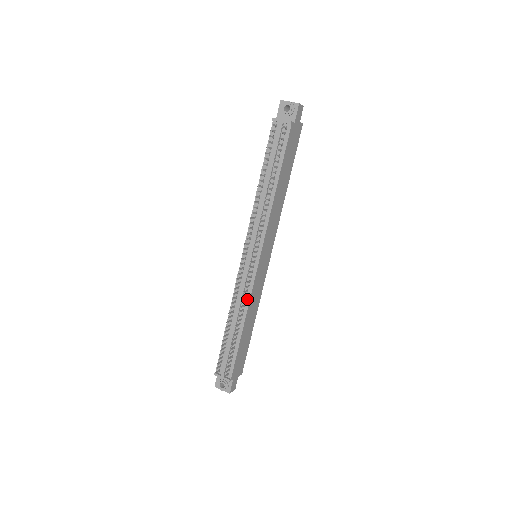
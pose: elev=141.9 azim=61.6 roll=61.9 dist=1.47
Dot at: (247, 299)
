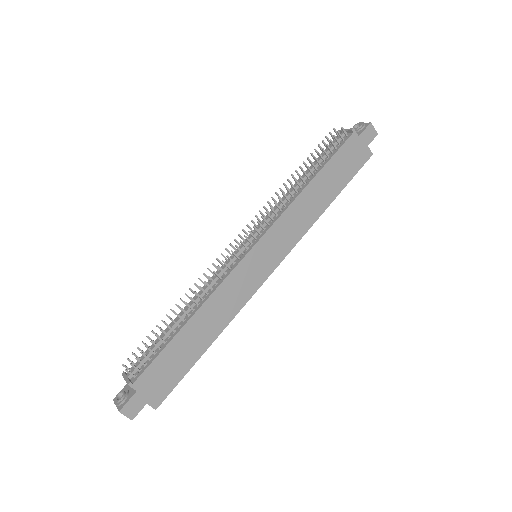
Dot at: (215, 287)
